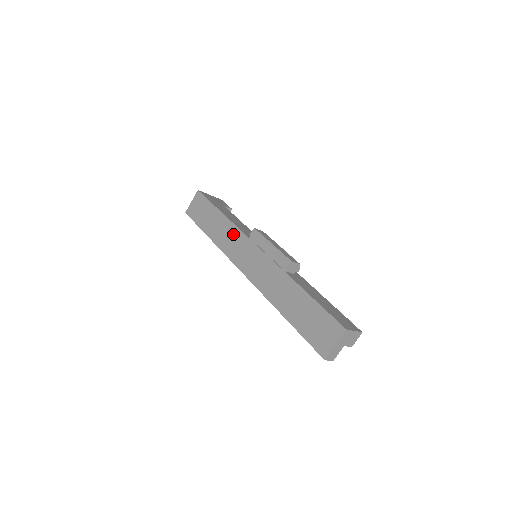
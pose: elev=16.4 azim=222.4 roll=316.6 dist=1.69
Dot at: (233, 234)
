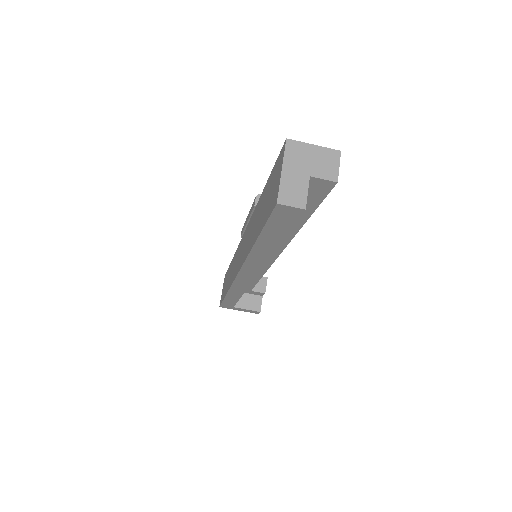
Dot at: (234, 260)
